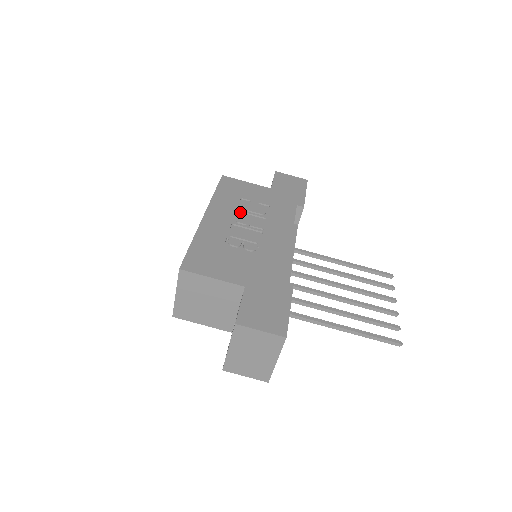
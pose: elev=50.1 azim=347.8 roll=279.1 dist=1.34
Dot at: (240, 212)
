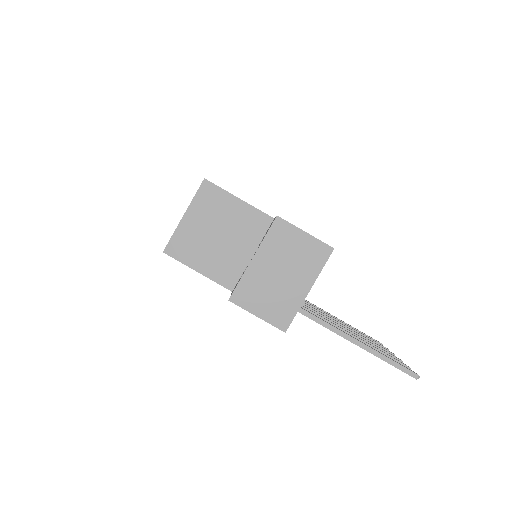
Dot at: occluded
